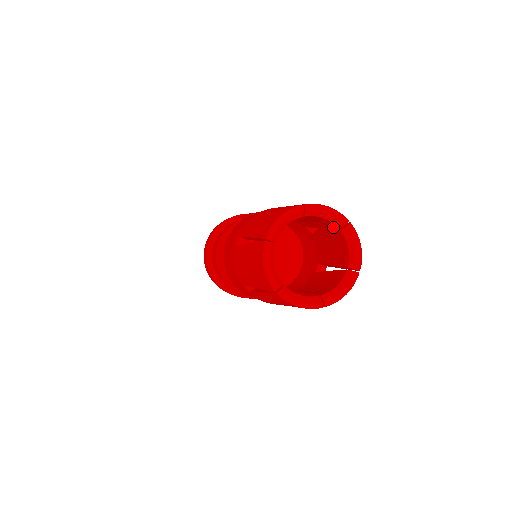
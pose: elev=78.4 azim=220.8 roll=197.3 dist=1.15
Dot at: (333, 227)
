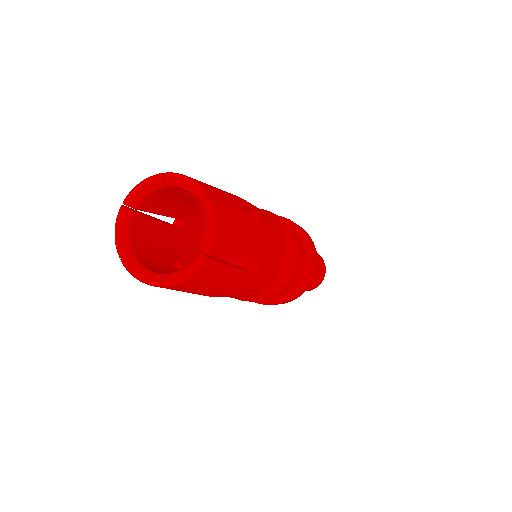
Dot at: occluded
